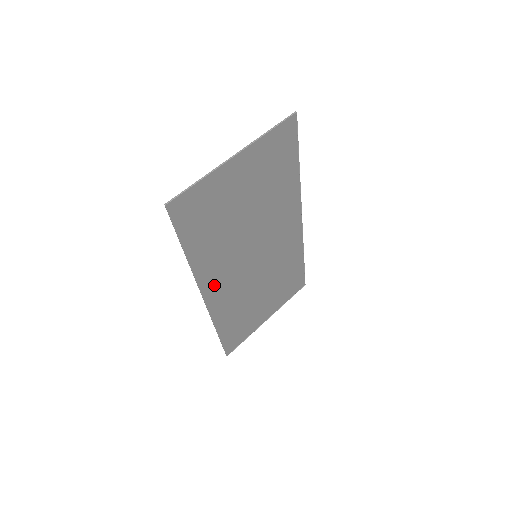
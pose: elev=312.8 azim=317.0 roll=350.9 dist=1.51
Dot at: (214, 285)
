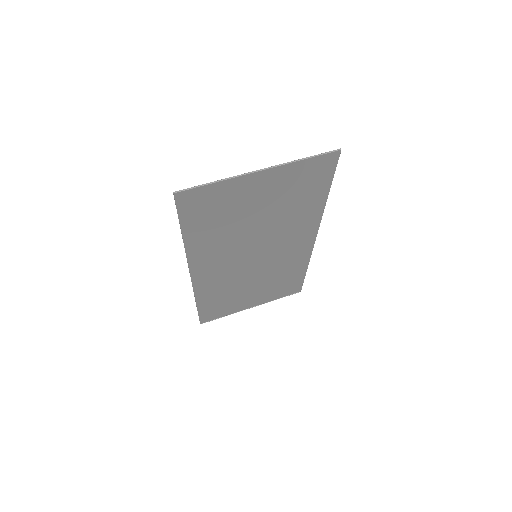
Dot at: (205, 267)
